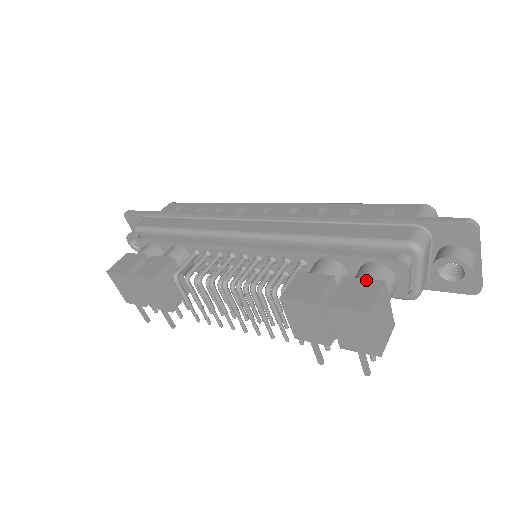
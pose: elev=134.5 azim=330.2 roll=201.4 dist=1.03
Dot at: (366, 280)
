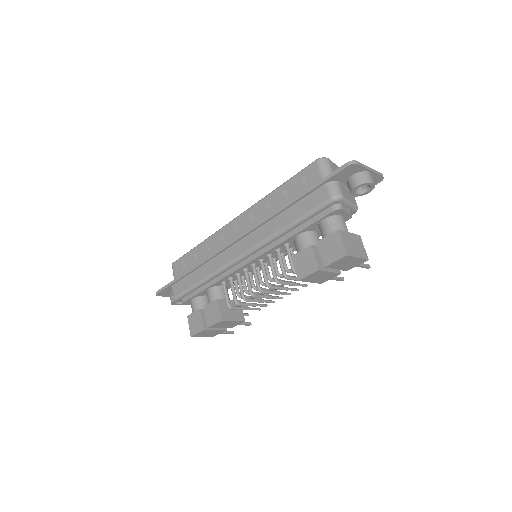
Dot at: (329, 236)
